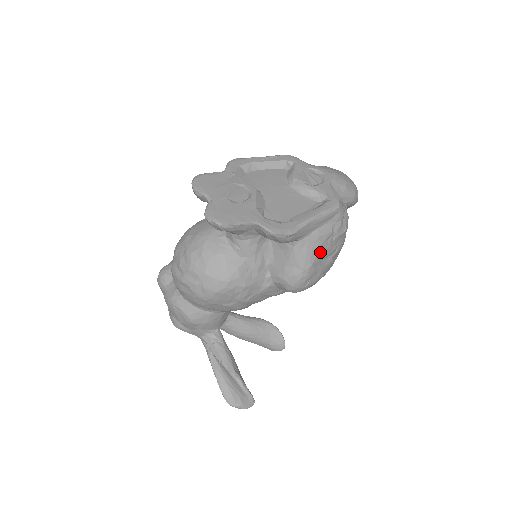
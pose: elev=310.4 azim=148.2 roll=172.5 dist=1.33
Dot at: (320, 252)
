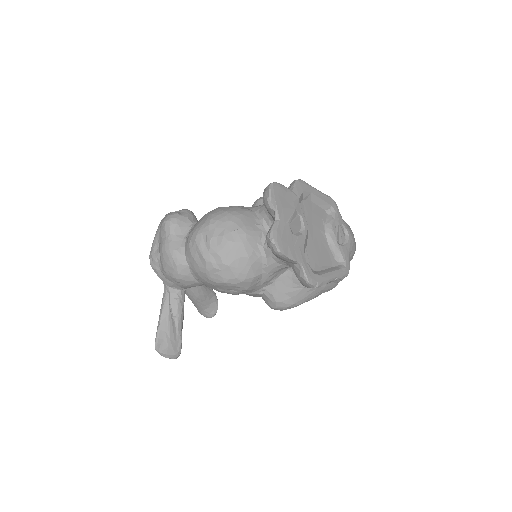
Dot at: (313, 297)
